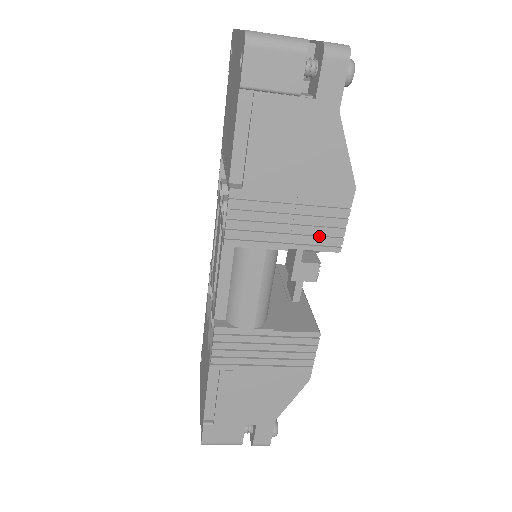
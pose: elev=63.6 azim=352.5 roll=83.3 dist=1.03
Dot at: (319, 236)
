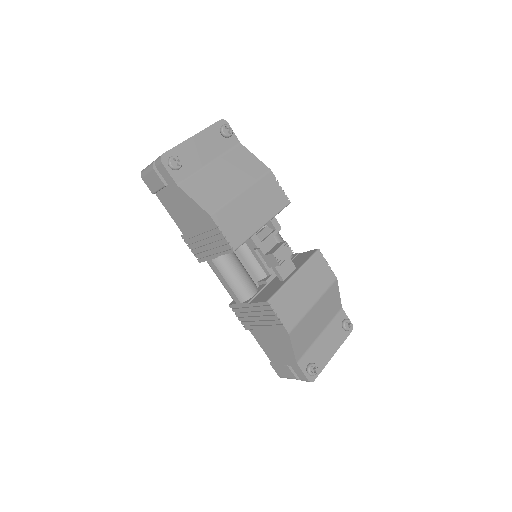
Dot at: (221, 246)
